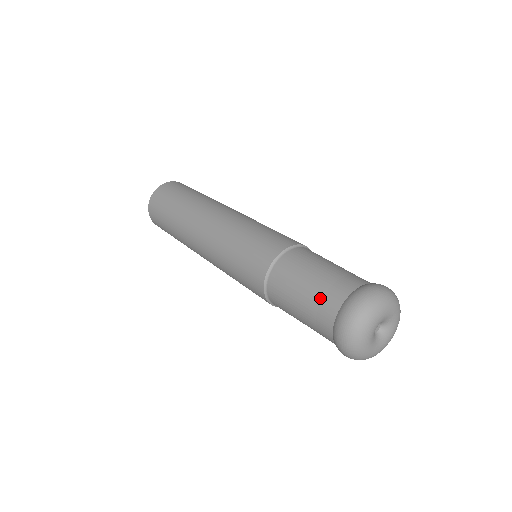
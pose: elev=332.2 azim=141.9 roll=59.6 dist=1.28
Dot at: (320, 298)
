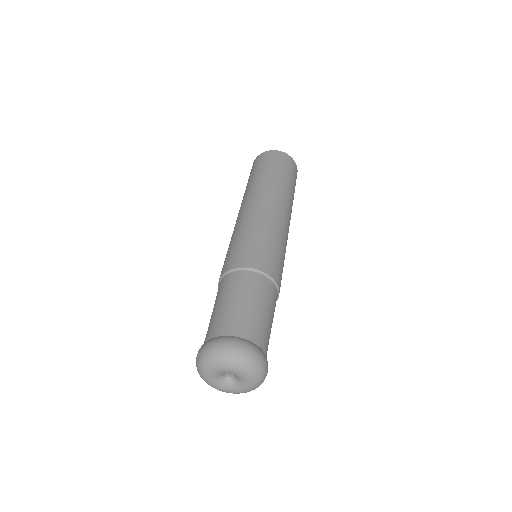
Dot at: (222, 318)
